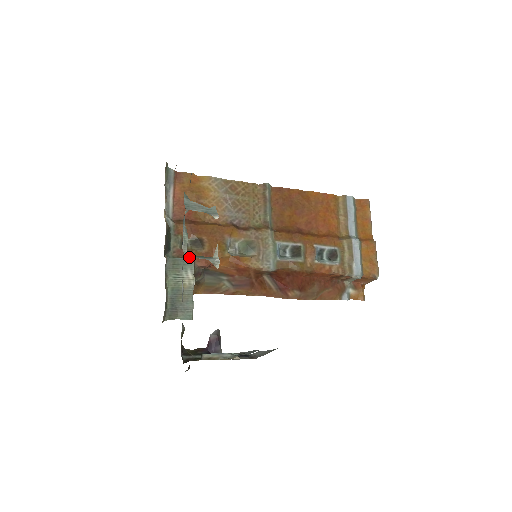
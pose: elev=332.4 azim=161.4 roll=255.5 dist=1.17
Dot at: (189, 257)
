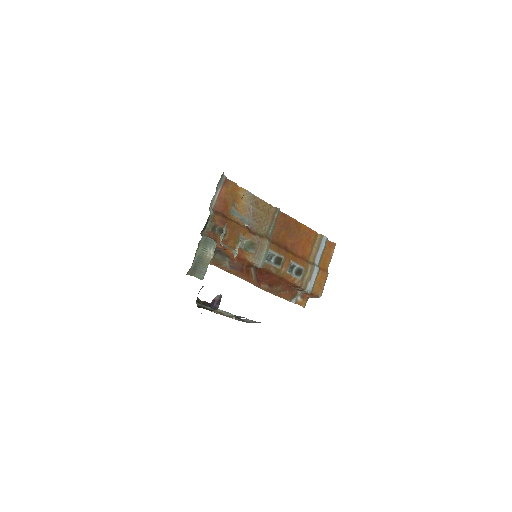
Dot at: (222, 244)
